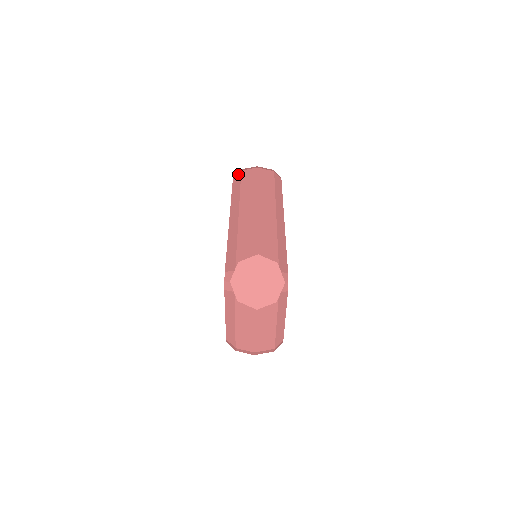
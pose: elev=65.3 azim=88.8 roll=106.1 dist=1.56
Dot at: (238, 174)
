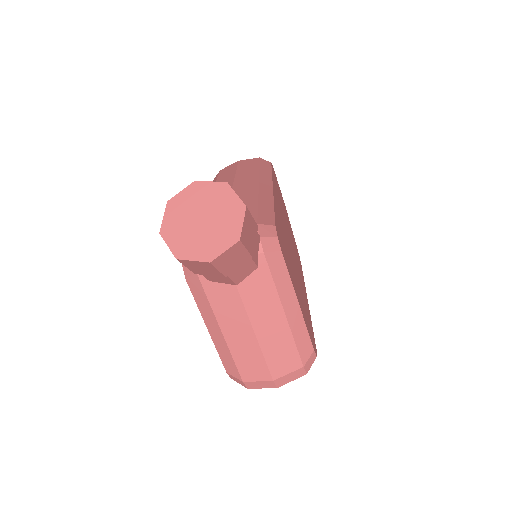
Dot at: (216, 175)
